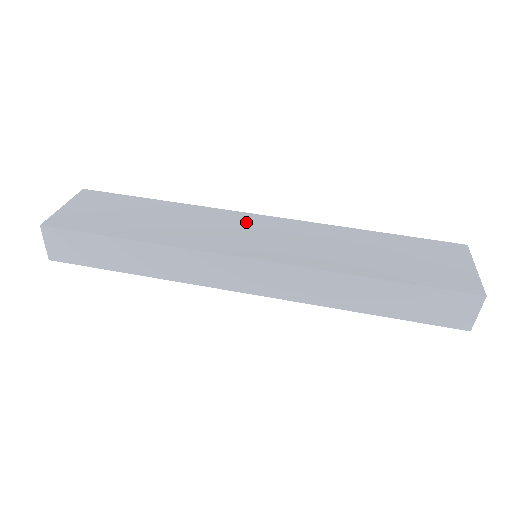
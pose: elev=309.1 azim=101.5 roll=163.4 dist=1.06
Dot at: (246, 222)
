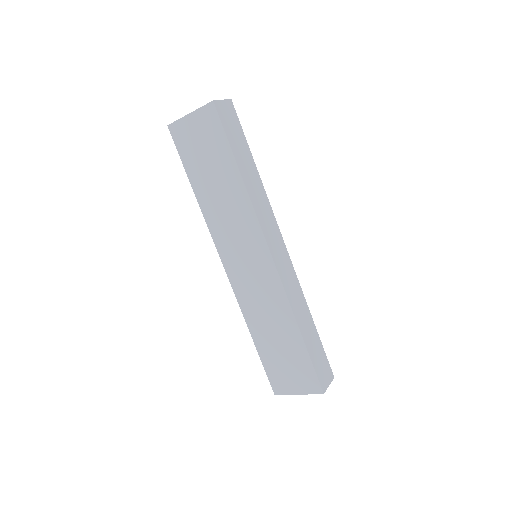
Dot at: (255, 248)
